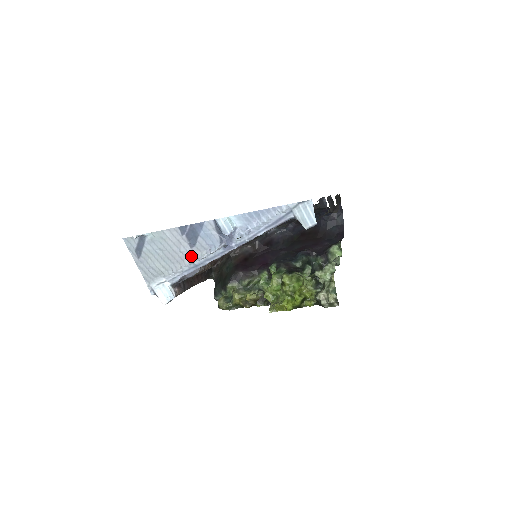
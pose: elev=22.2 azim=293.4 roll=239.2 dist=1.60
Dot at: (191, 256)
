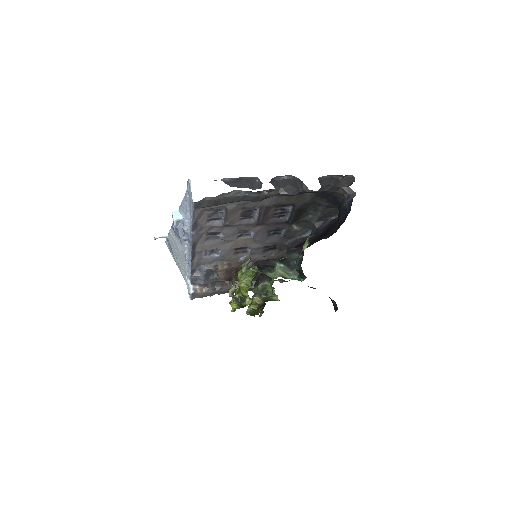
Dot at: occluded
